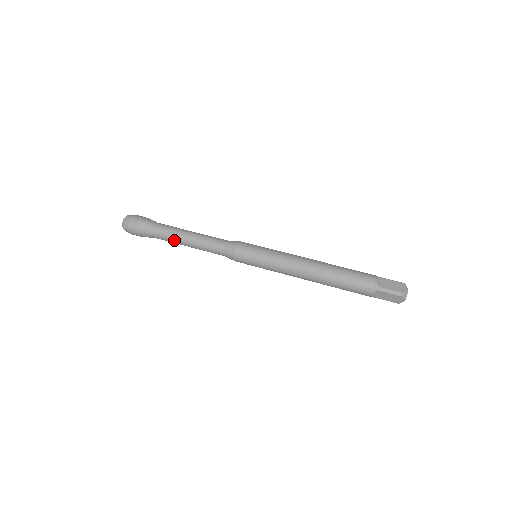
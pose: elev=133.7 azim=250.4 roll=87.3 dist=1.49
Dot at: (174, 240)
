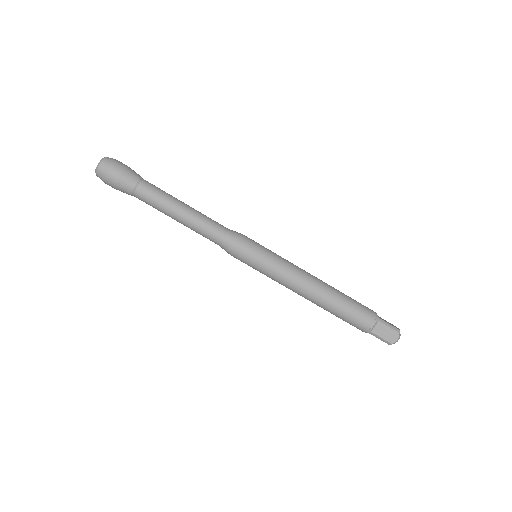
Dot at: (162, 212)
